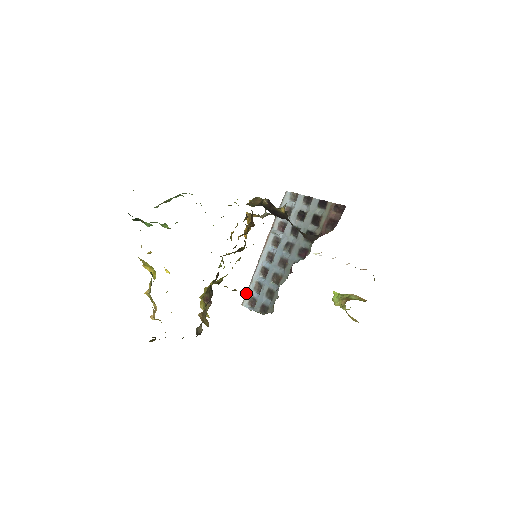
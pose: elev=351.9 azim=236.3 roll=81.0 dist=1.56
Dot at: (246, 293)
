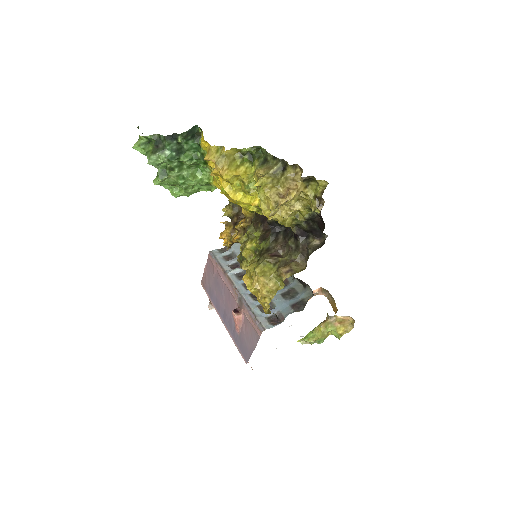
Dot at: (257, 319)
